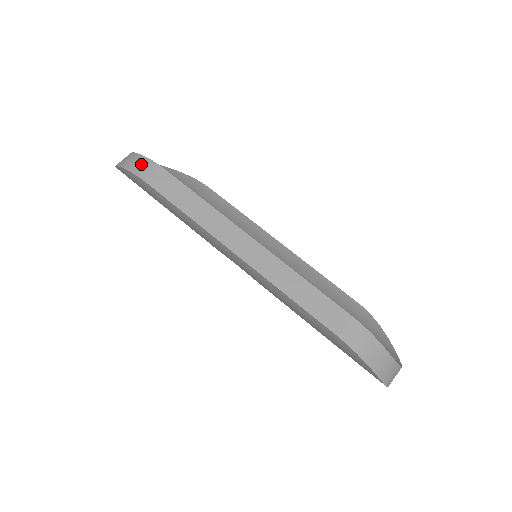
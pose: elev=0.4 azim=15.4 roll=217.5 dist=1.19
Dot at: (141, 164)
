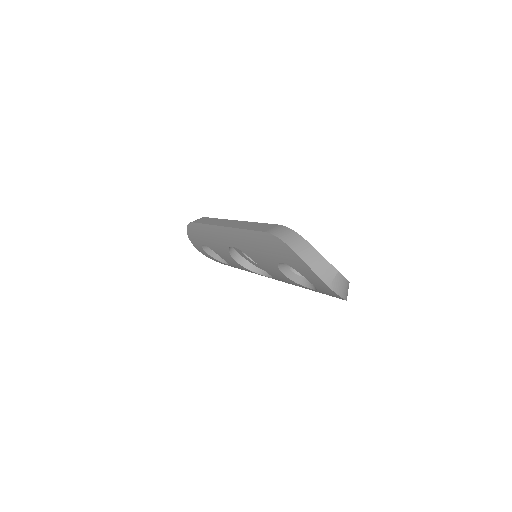
Dot at: occluded
